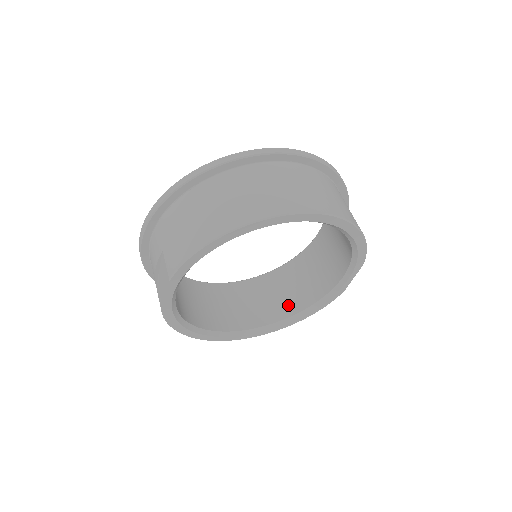
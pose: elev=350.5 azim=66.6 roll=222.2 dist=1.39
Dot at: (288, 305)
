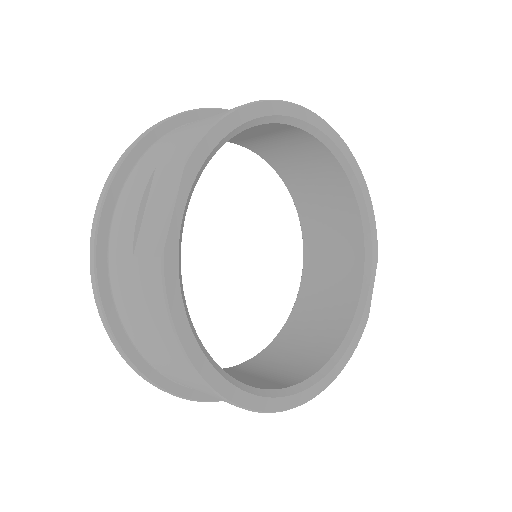
Dot at: (306, 364)
